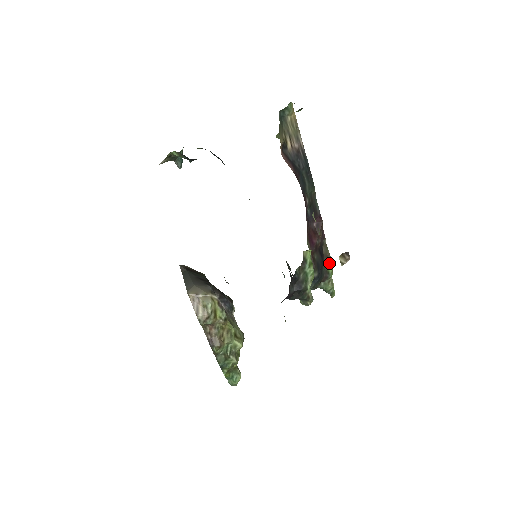
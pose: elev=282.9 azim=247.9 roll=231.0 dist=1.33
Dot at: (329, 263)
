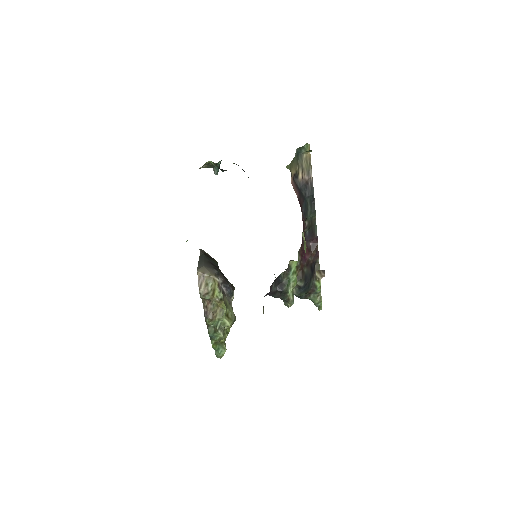
Dot at: occluded
